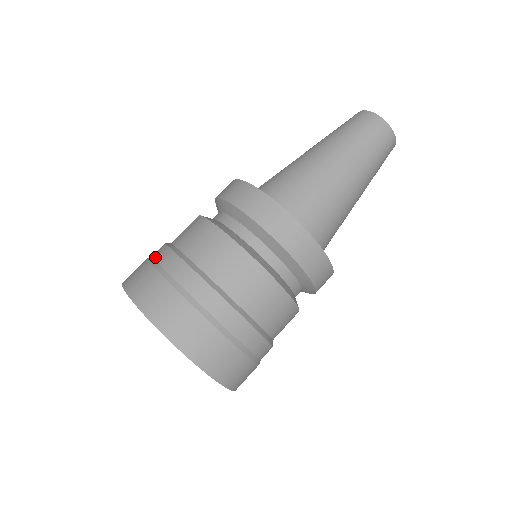
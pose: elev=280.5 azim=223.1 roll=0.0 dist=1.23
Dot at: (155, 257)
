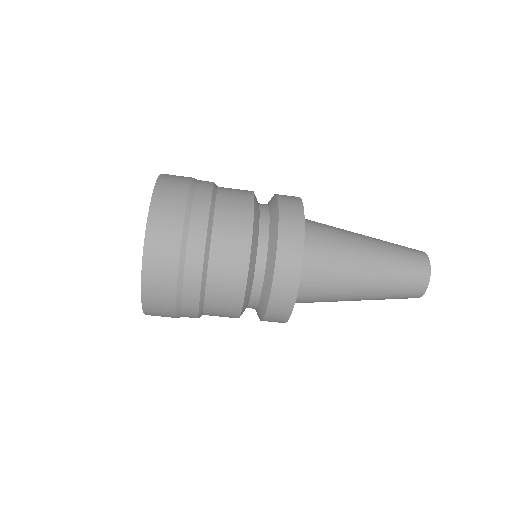
Dot at: (184, 296)
